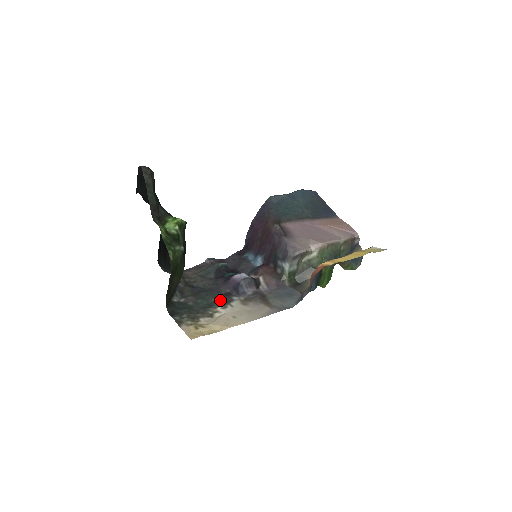
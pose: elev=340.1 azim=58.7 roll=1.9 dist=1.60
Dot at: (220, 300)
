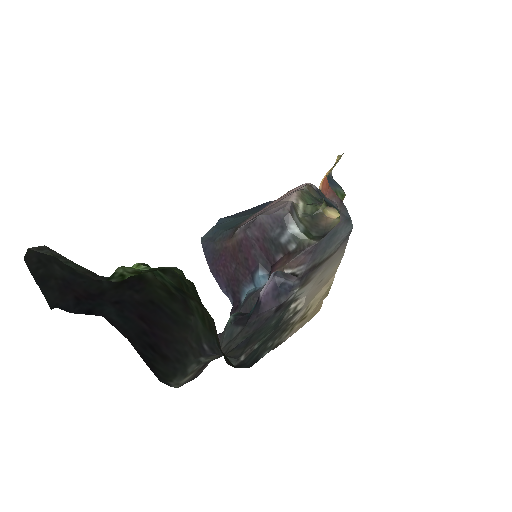
Dot at: (280, 314)
